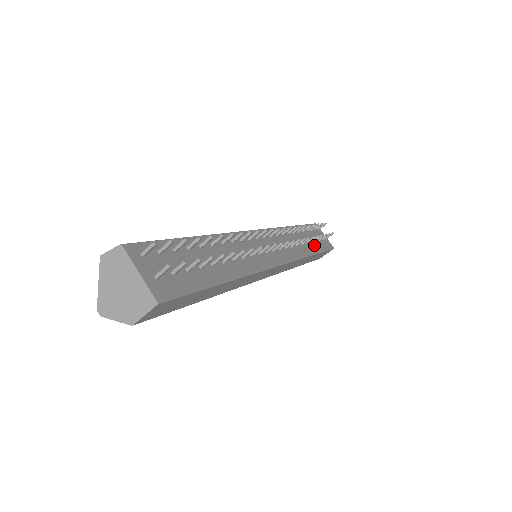
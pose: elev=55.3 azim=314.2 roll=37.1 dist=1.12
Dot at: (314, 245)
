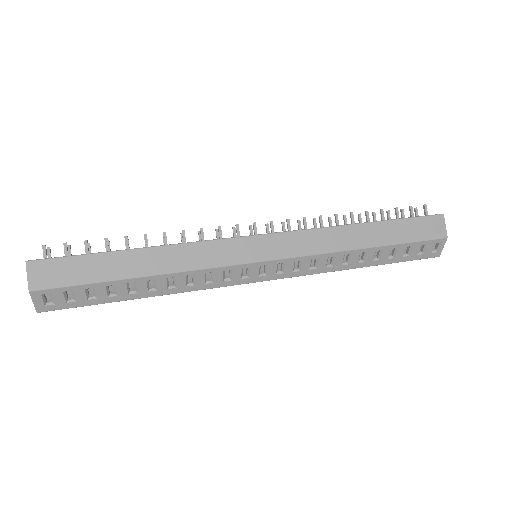
Dot at: occluded
